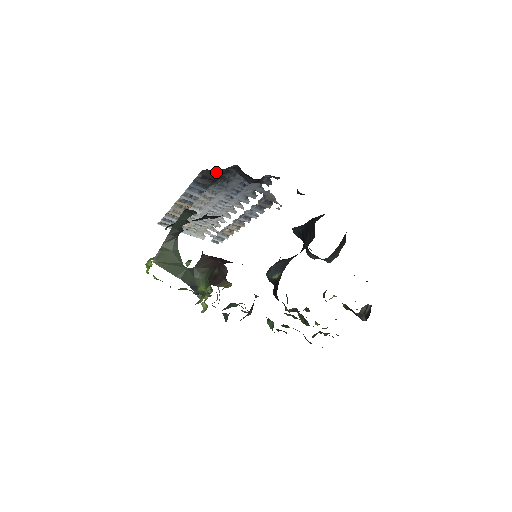
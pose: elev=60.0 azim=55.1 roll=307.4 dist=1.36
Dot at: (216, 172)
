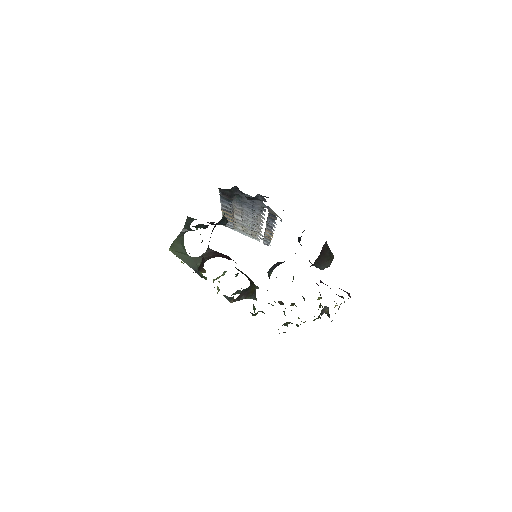
Dot at: (228, 190)
